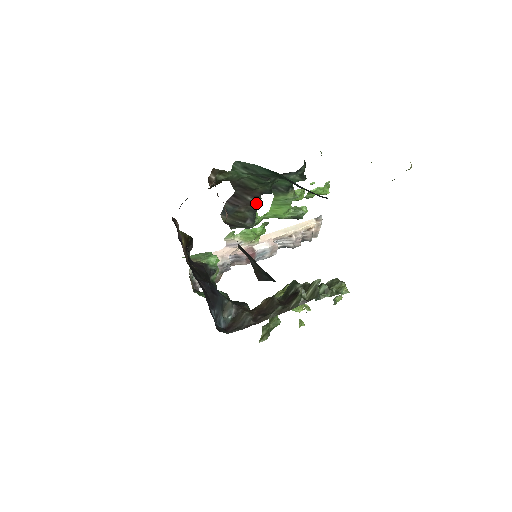
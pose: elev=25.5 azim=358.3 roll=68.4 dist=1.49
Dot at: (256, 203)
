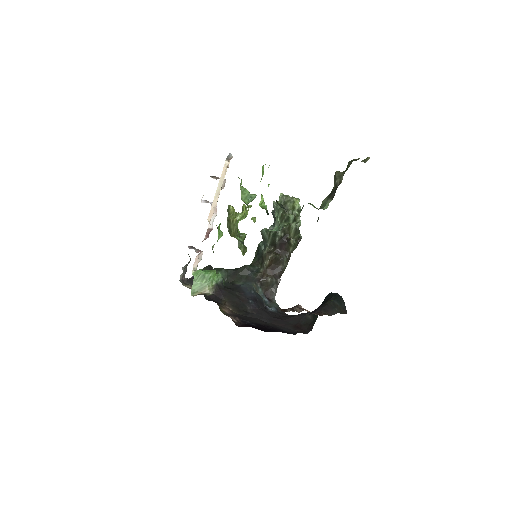
Dot at: occluded
